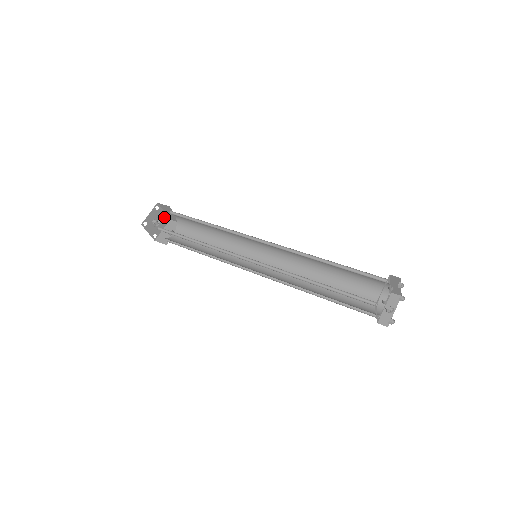
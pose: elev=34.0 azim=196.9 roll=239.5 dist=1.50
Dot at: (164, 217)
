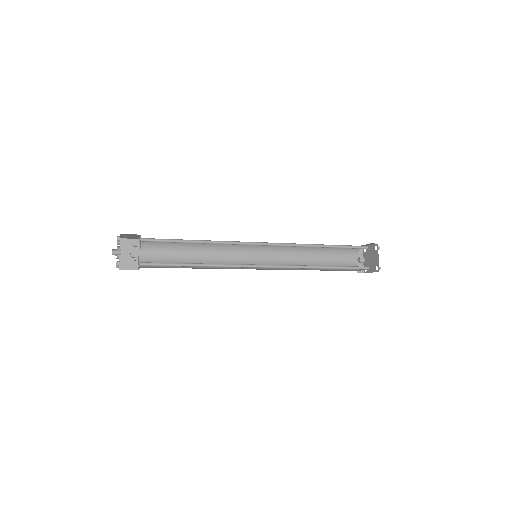
Dot at: occluded
